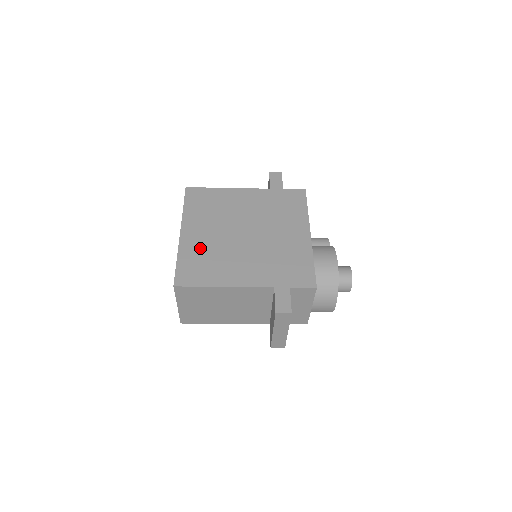
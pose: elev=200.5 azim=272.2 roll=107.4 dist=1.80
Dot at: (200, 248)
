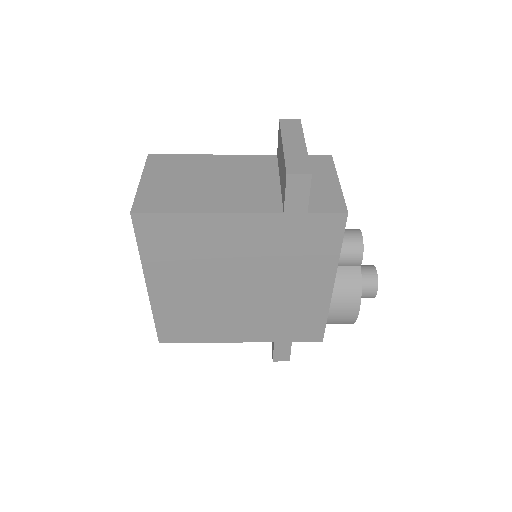
Dot at: (180, 306)
